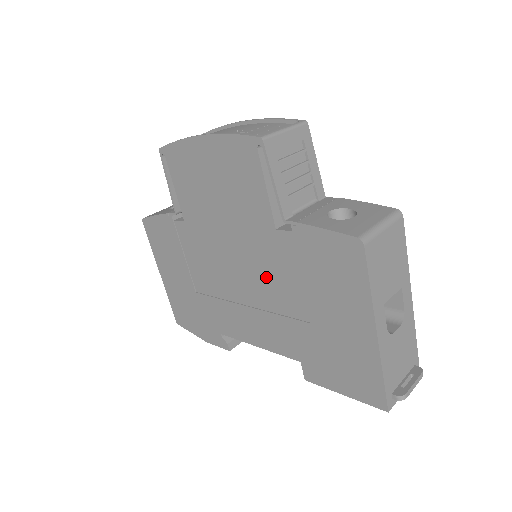
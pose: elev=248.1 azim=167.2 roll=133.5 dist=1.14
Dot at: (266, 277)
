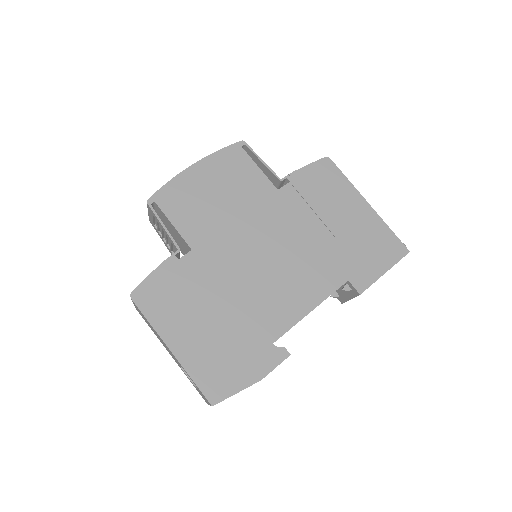
Dot at: (288, 232)
